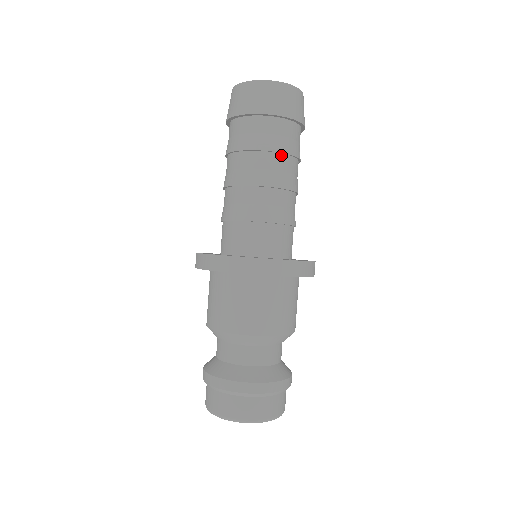
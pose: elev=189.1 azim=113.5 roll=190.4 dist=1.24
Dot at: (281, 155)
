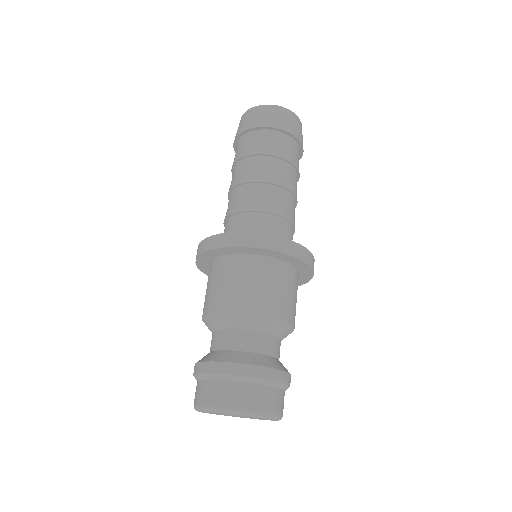
Dot at: (262, 157)
